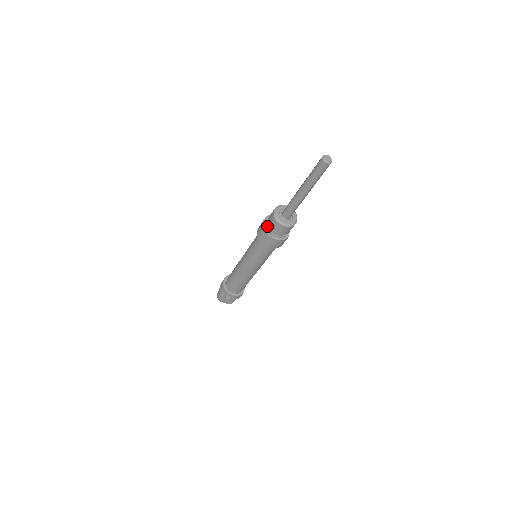
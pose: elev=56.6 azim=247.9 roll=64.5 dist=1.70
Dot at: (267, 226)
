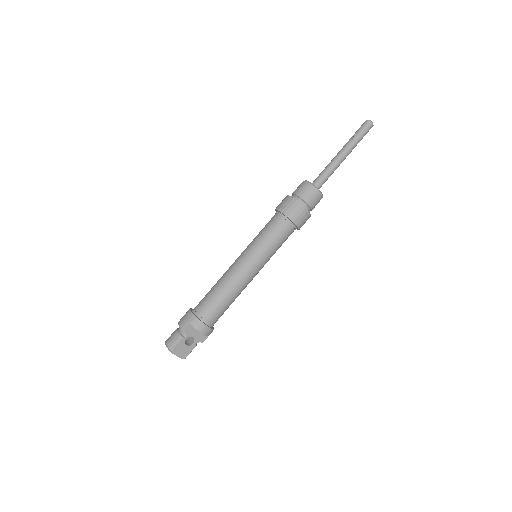
Dot at: (296, 198)
